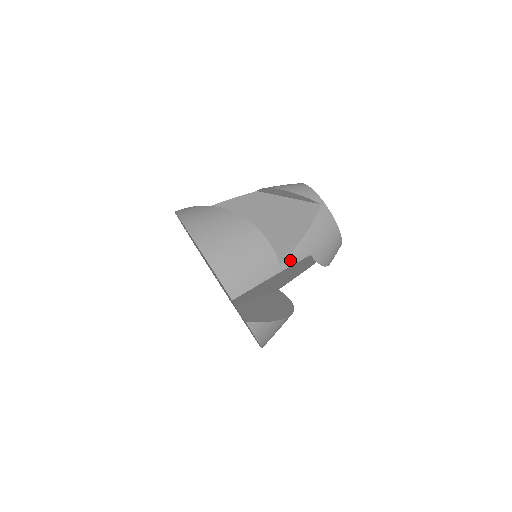
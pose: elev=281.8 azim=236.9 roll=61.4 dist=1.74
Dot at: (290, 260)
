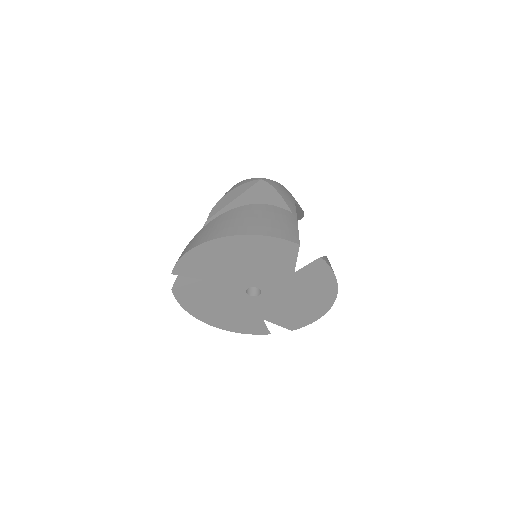
Dot at: (292, 208)
